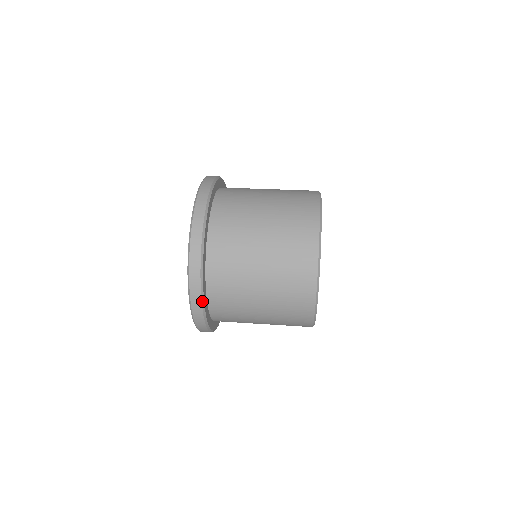
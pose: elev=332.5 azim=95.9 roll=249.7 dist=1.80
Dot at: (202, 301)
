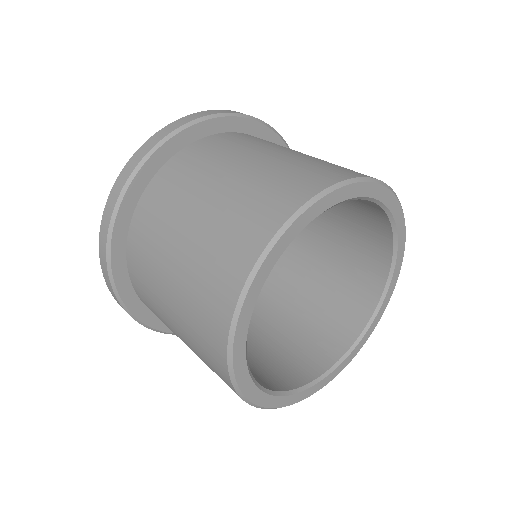
Dot at: occluded
